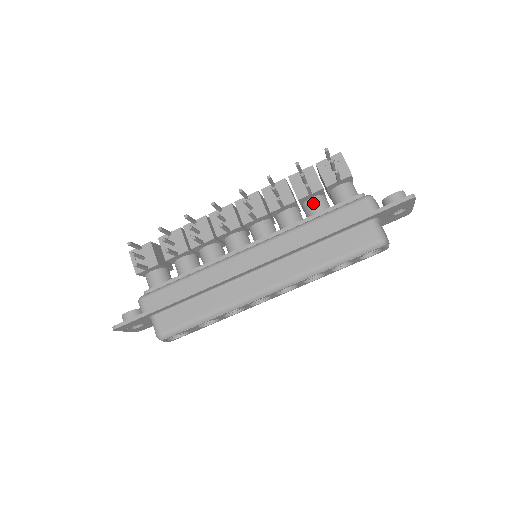
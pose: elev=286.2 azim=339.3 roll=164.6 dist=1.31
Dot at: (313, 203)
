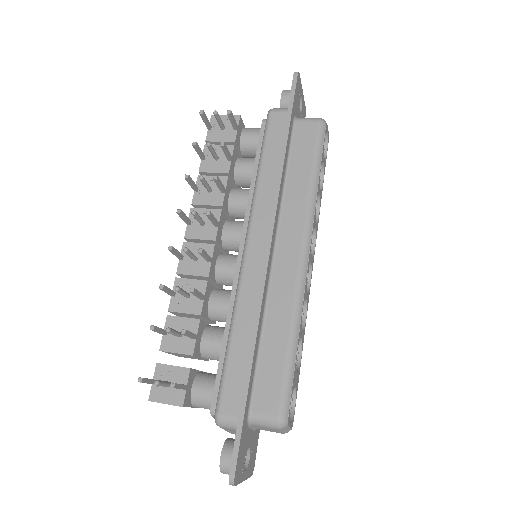
Dot at: (241, 166)
